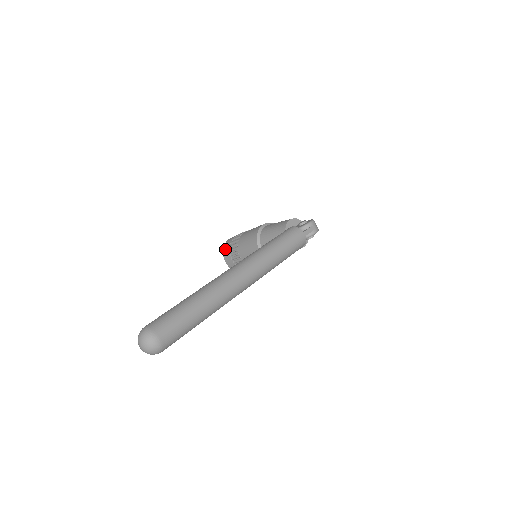
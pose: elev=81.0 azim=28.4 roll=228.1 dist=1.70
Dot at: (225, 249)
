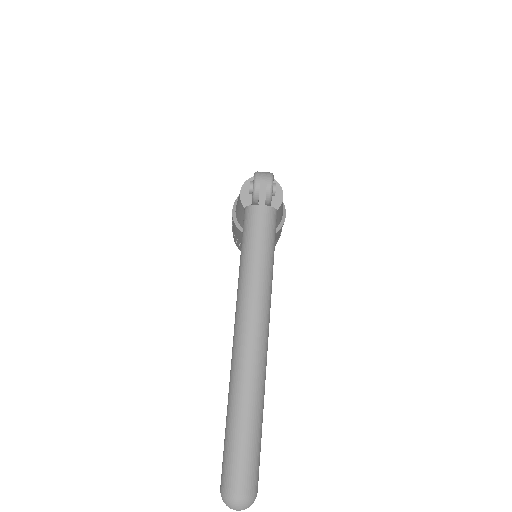
Dot at: (239, 249)
